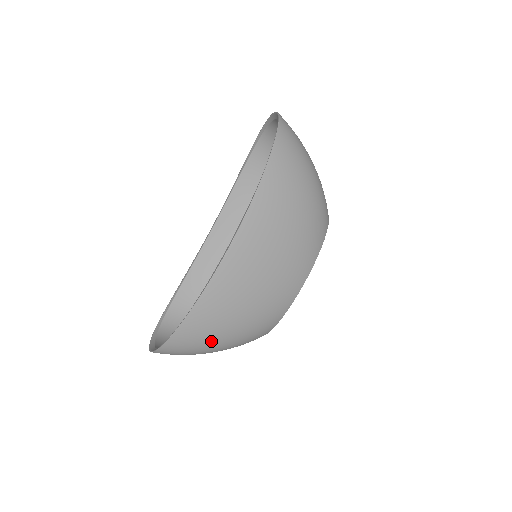
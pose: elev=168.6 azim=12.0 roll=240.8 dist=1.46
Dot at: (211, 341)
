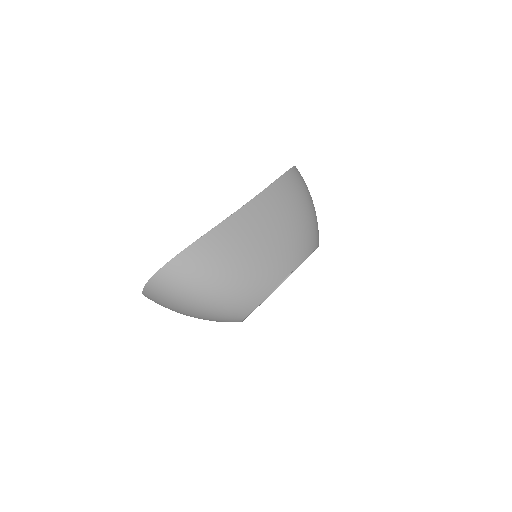
Dot at: (208, 277)
